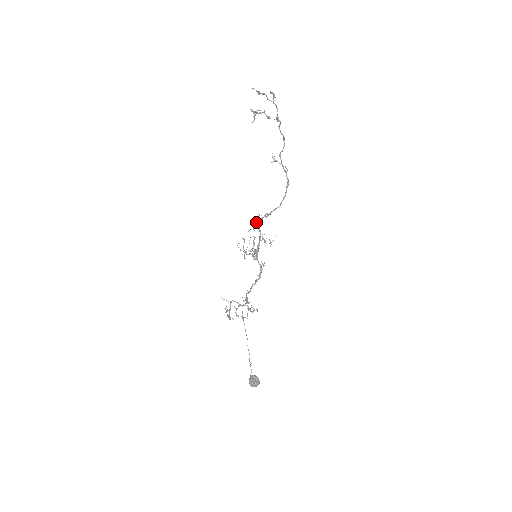
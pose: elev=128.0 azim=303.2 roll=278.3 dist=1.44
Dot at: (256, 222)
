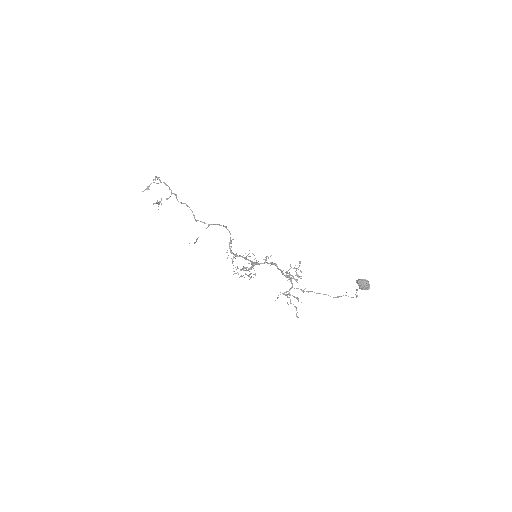
Dot at: (231, 258)
